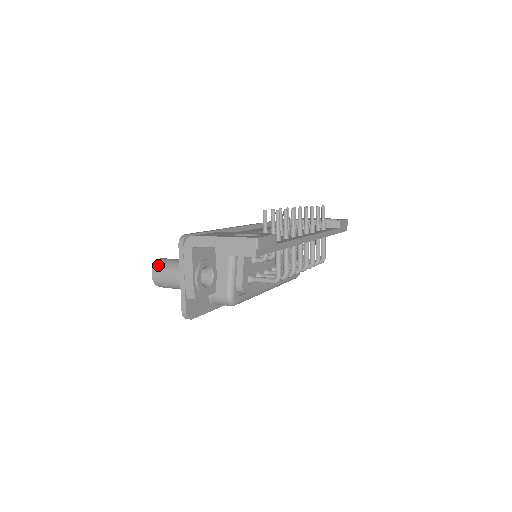
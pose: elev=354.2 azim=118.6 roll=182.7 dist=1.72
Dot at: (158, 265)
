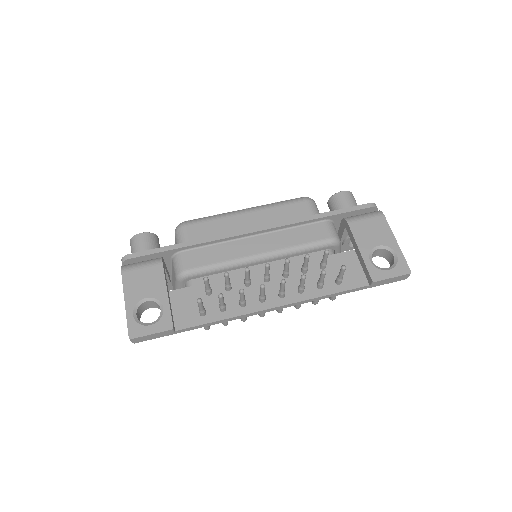
Dot at: (132, 242)
